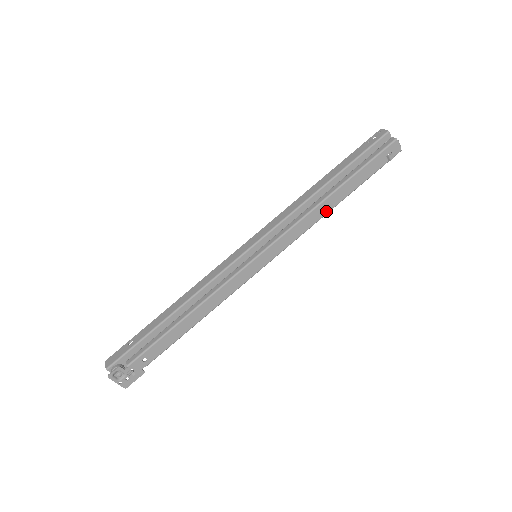
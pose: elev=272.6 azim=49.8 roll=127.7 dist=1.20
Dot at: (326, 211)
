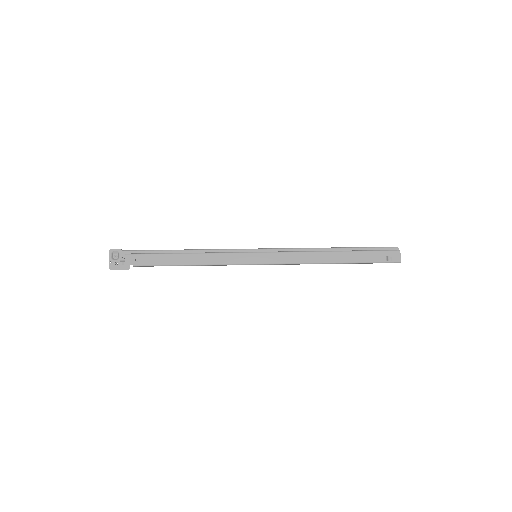
Dot at: (322, 261)
